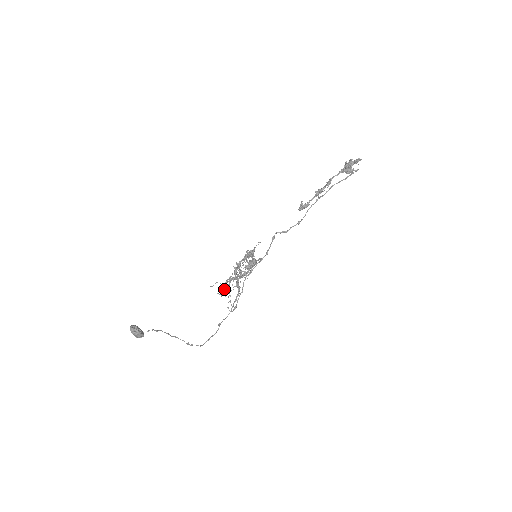
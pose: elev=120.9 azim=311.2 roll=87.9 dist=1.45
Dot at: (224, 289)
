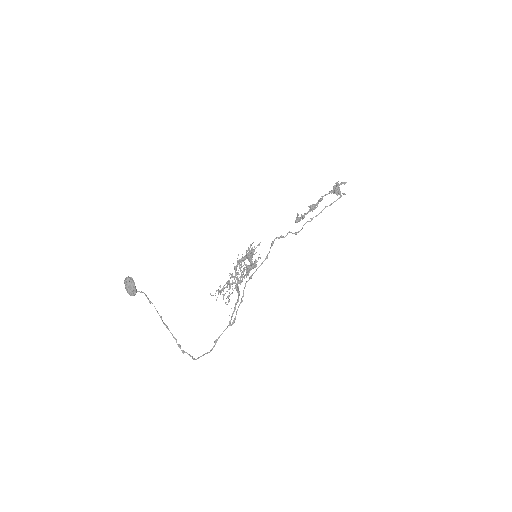
Dot at: (223, 286)
